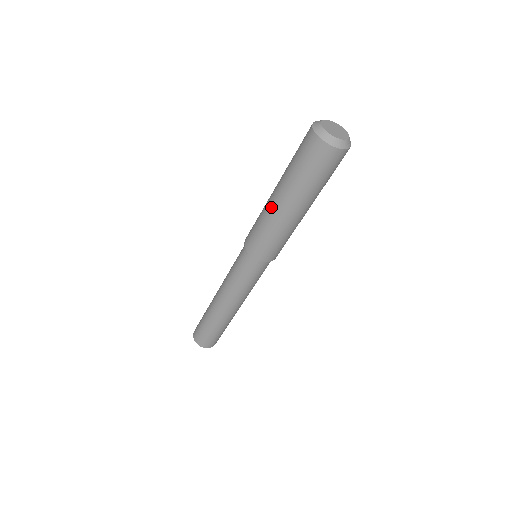
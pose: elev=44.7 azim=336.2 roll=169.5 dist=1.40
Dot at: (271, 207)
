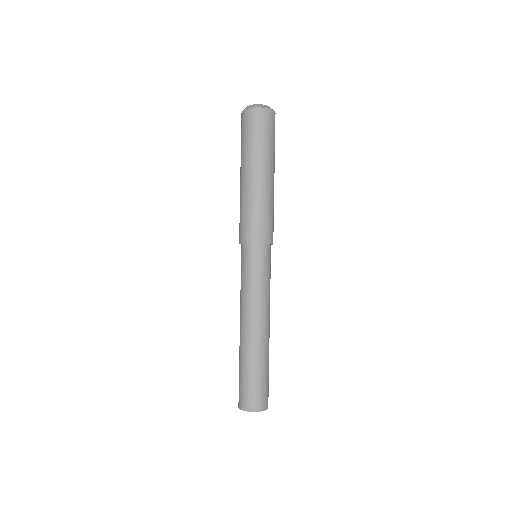
Dot at: (249, 187)
